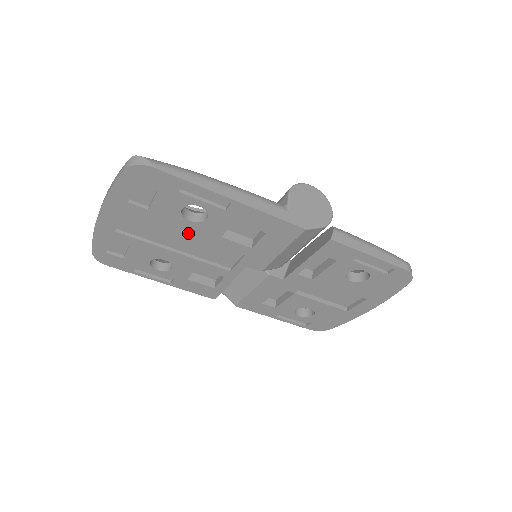
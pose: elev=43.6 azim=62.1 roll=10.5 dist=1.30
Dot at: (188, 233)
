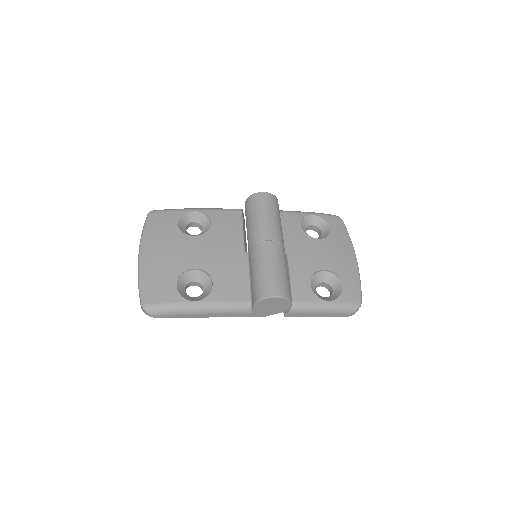
Dot at: occluded
